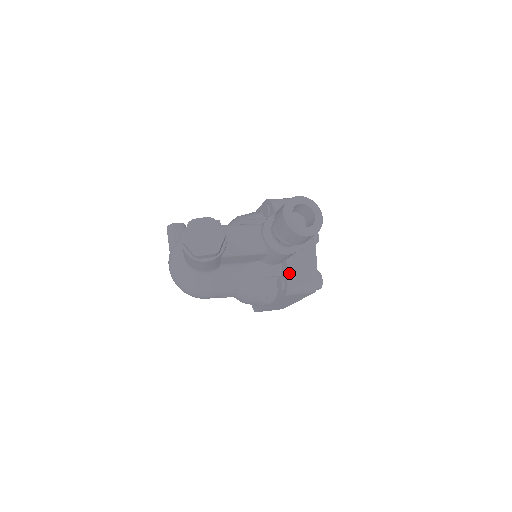
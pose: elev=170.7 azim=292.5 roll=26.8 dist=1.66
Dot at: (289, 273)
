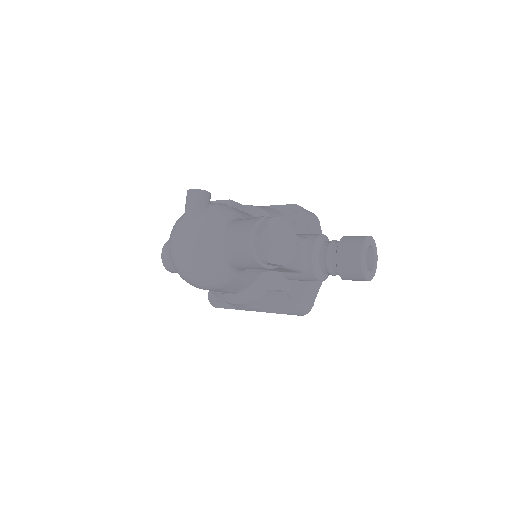
Dot at: (301, 294)
